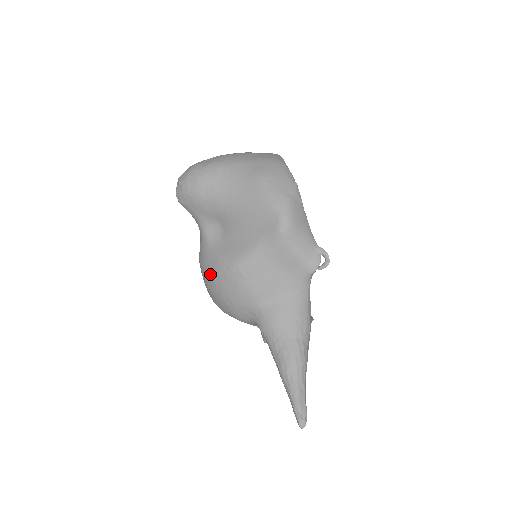
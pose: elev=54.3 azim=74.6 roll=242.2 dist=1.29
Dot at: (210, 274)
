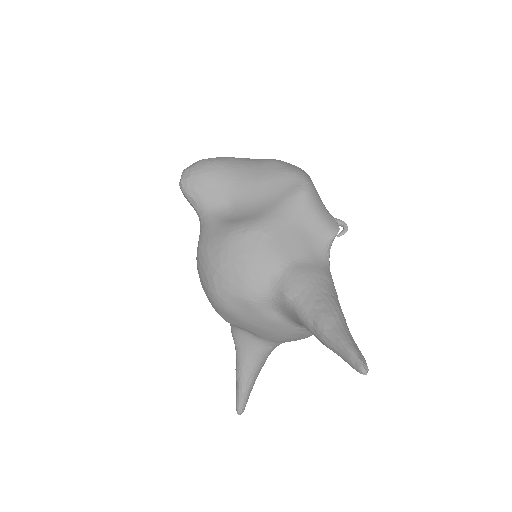
Dot at: (221, 245)
